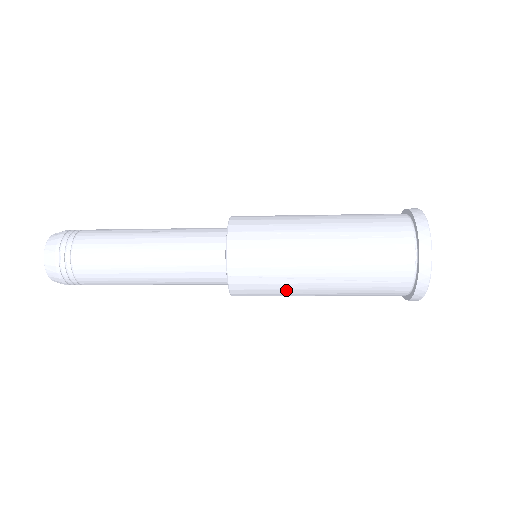
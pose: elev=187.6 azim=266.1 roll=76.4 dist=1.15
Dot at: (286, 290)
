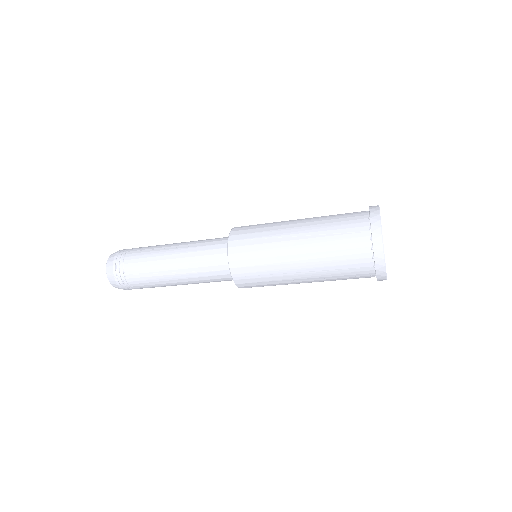
Dot at: (271, 251)
